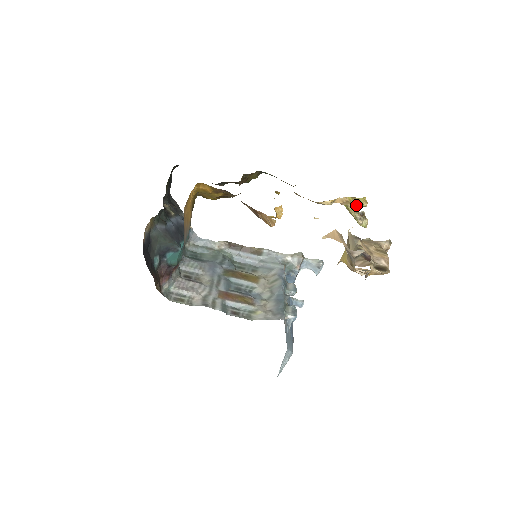
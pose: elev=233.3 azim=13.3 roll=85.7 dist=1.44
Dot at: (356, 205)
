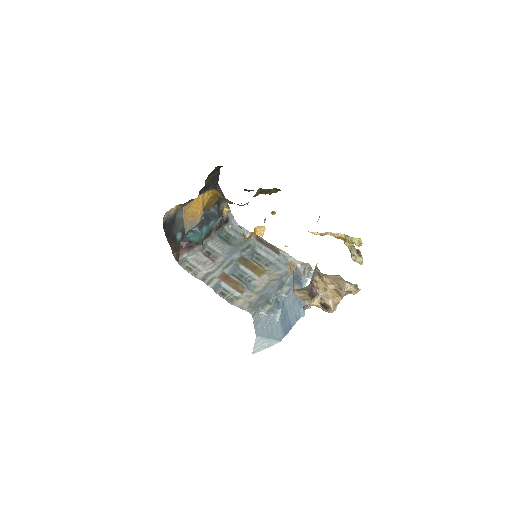
Dot at: occluded
